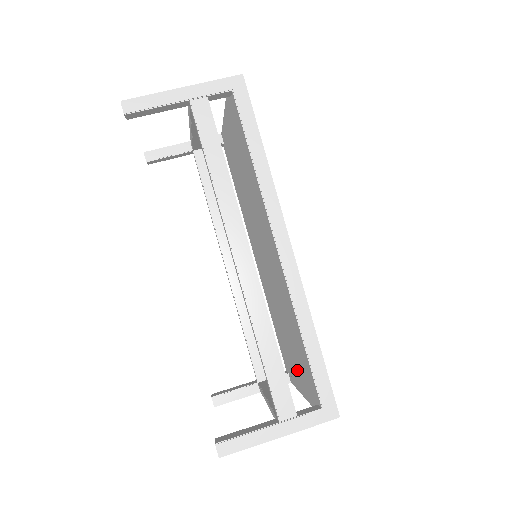
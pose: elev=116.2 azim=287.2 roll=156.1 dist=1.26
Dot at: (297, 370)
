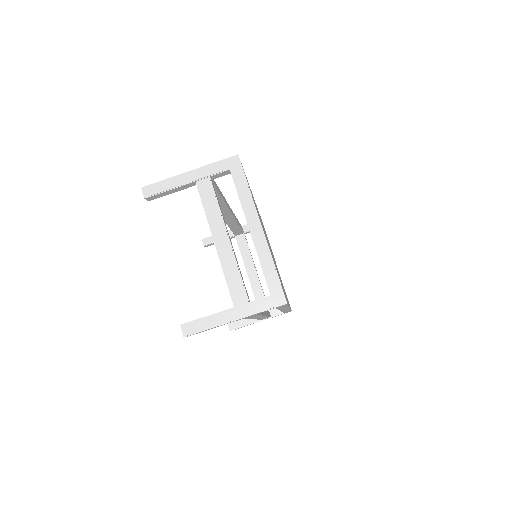
Dot at: occluded
